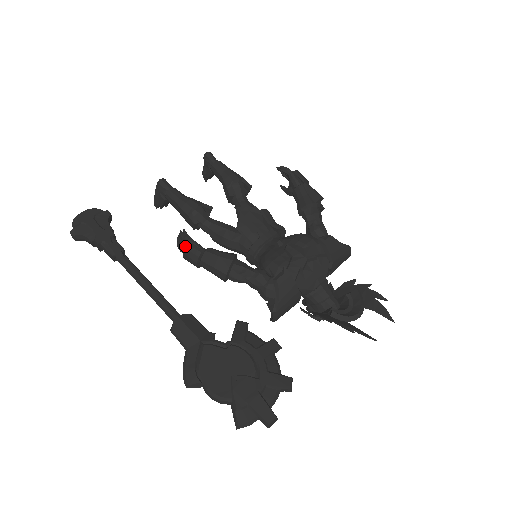
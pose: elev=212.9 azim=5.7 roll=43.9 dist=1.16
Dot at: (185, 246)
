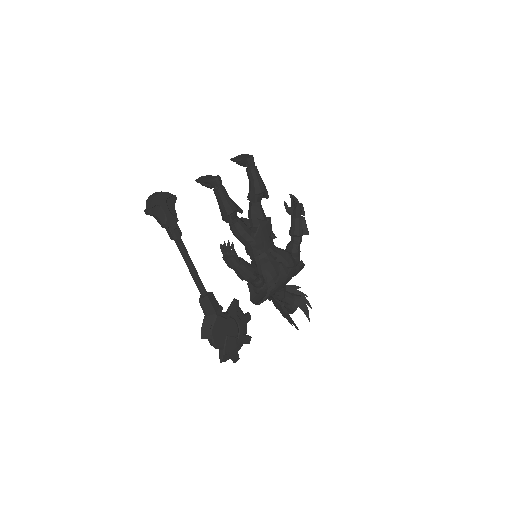
Dot at: (231, 257)
